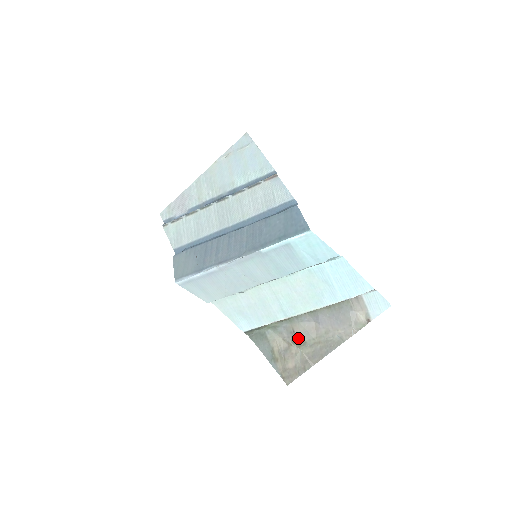
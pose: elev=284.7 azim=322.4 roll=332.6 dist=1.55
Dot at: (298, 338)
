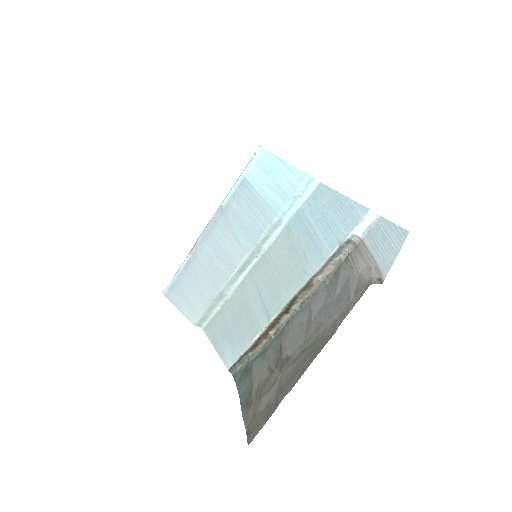
Dot at: (283, 355)
